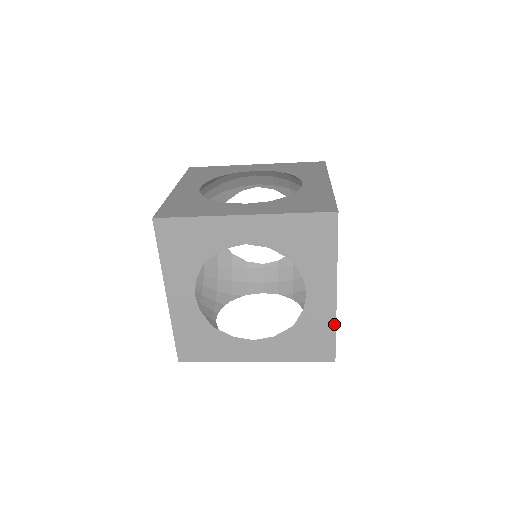
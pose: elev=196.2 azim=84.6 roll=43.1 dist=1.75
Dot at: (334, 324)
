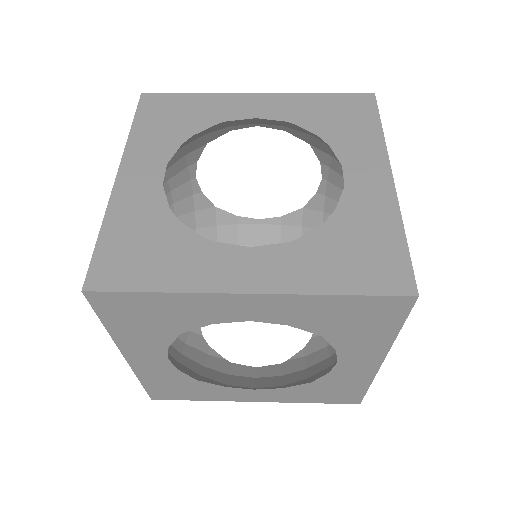
Dot at: (369, 383)
